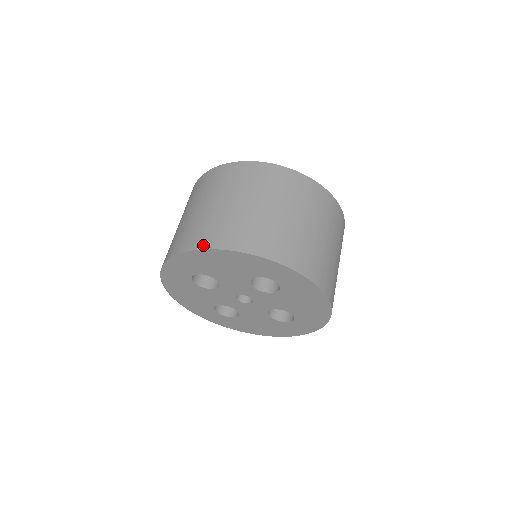
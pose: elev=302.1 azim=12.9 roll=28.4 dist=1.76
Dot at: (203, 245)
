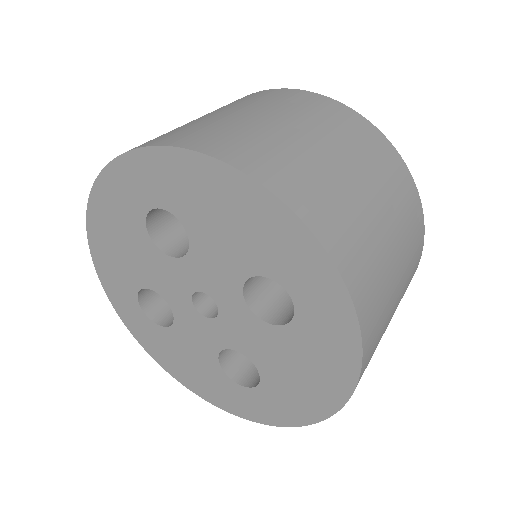
Dot at: occluded
